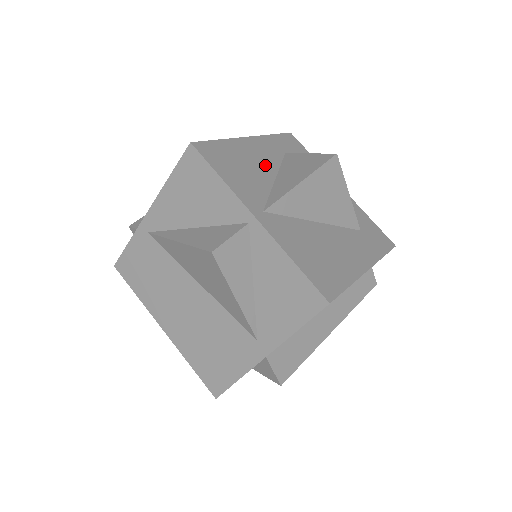
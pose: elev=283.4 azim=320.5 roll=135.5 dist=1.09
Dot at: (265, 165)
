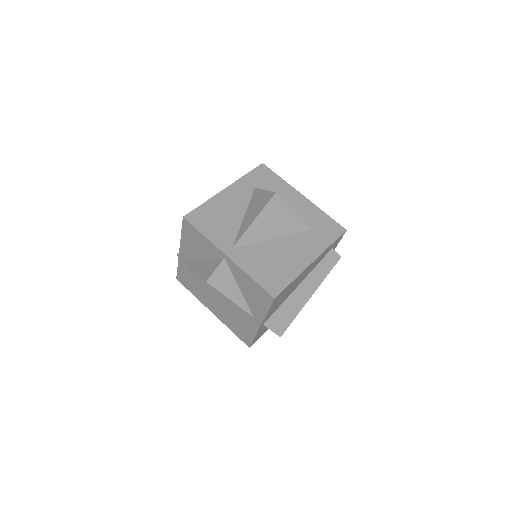
Dot at: (237, 208)
